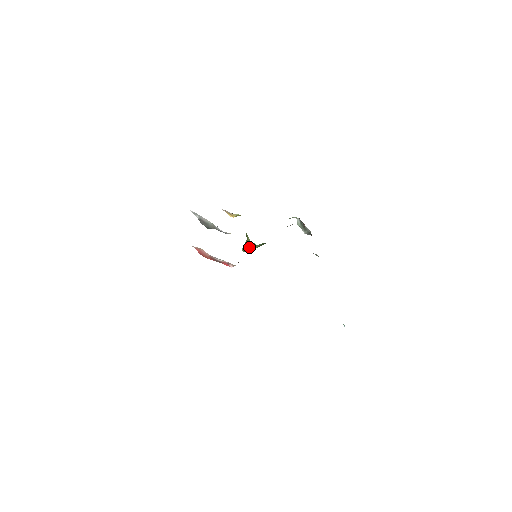
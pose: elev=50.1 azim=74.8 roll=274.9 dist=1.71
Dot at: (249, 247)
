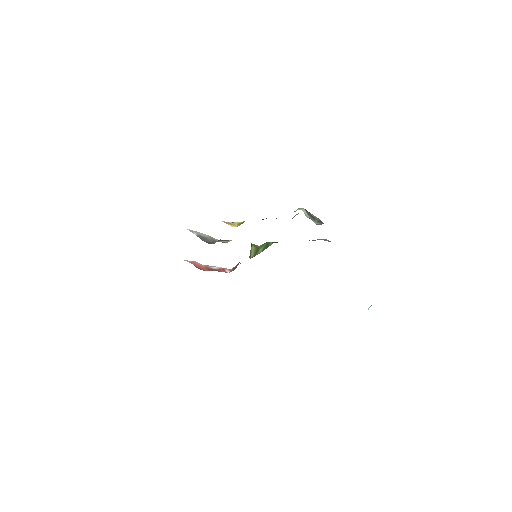
Dot at: (254, 251)
